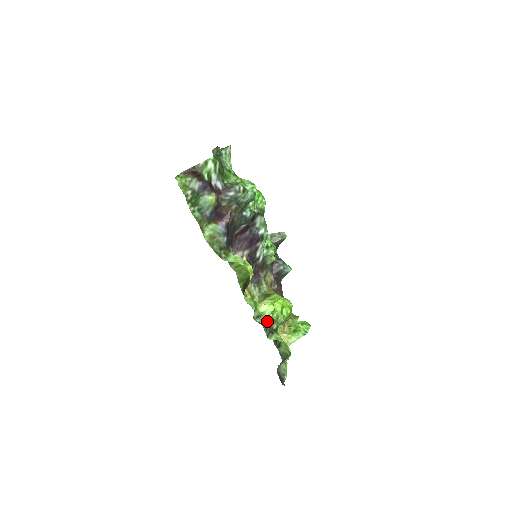
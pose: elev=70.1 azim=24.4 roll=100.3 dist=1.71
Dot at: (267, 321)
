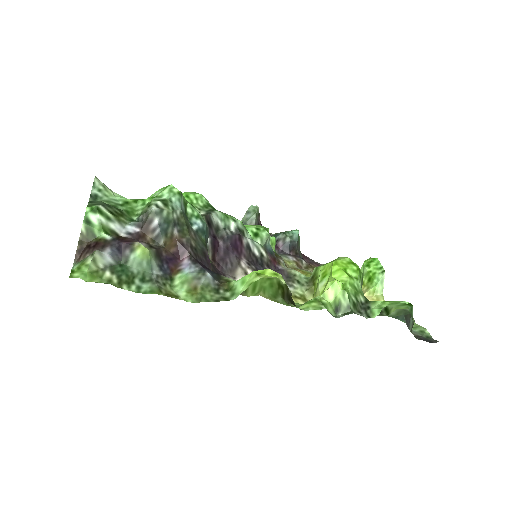
Dot at: (349, 303)
